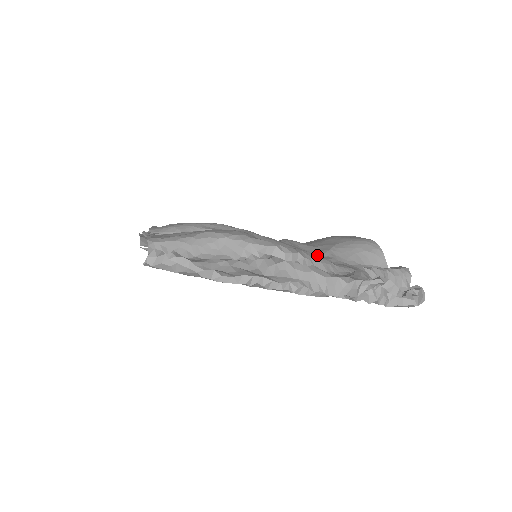
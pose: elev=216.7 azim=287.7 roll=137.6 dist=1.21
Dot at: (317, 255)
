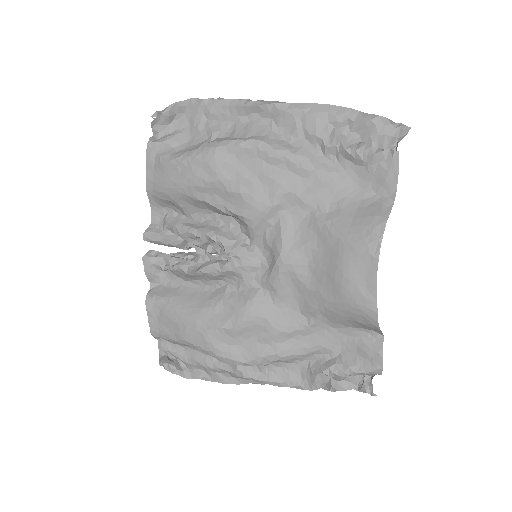
Dot at: (302, 311)
